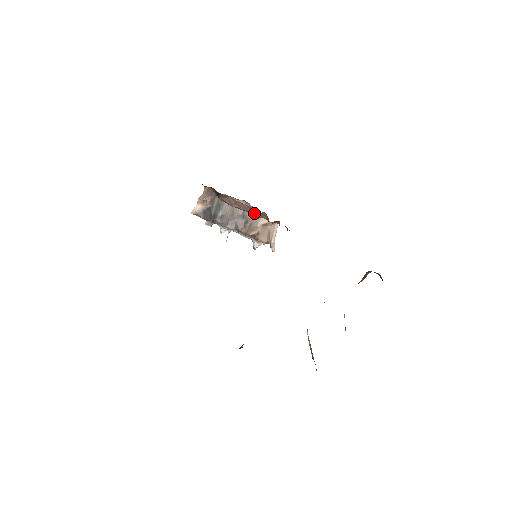
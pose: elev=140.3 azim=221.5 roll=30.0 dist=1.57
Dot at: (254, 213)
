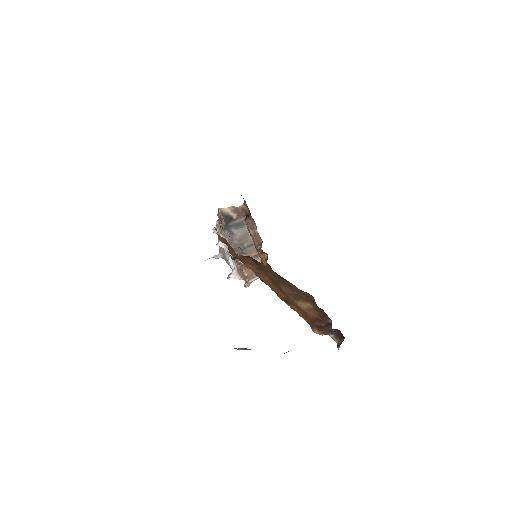
Dot at: (255, 253)
